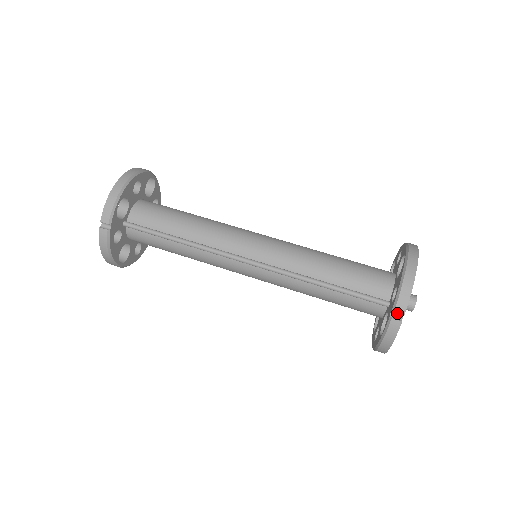
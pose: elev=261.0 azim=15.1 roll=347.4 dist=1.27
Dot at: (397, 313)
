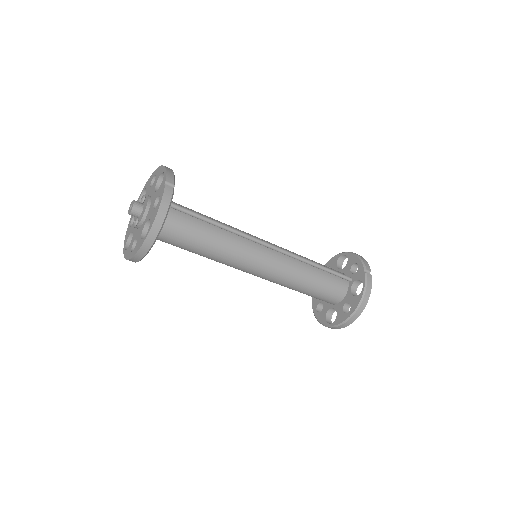
Dot at: (367, 271)
